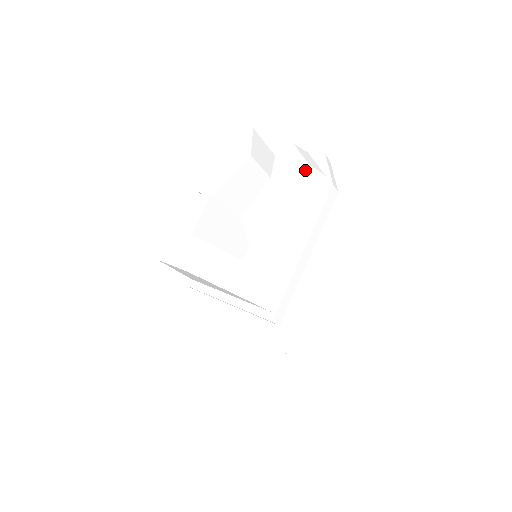
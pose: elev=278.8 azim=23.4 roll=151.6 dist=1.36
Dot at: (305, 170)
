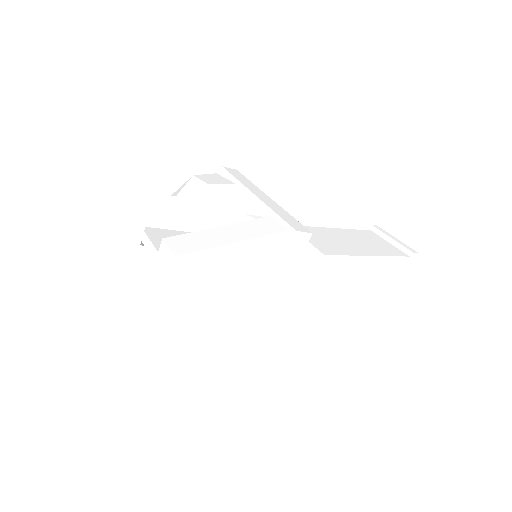
Dot at: (194, 178)
